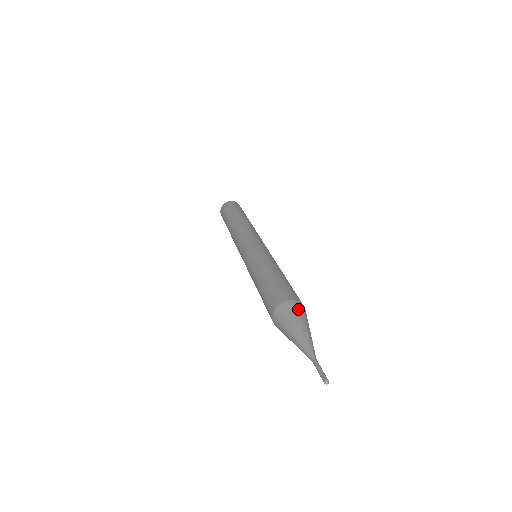
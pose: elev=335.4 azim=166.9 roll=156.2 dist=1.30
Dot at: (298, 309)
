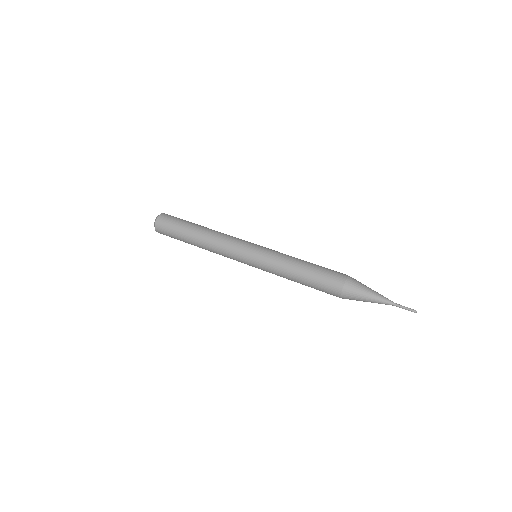
Dot at: (355, 282)
